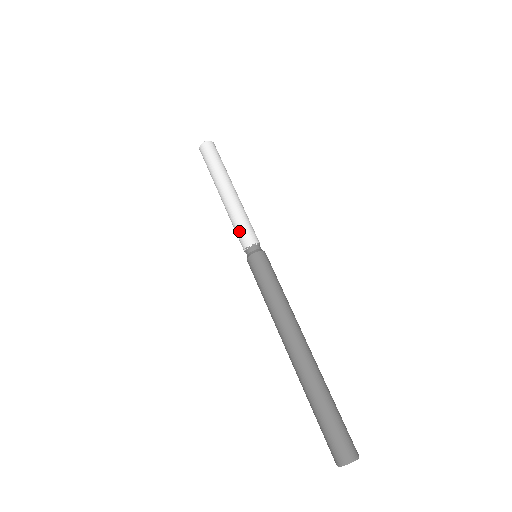
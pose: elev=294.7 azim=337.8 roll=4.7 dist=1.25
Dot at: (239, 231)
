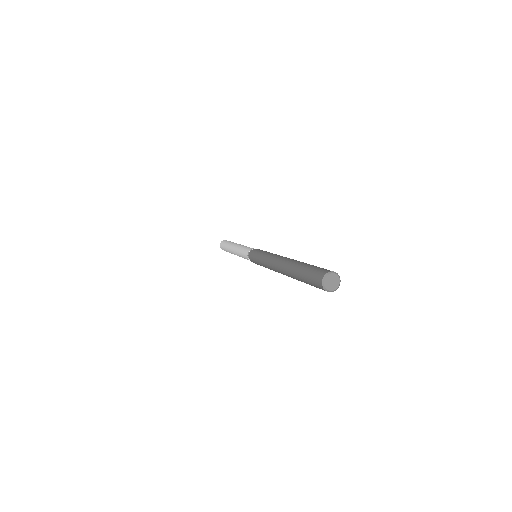
Dot at: (247, 247)
